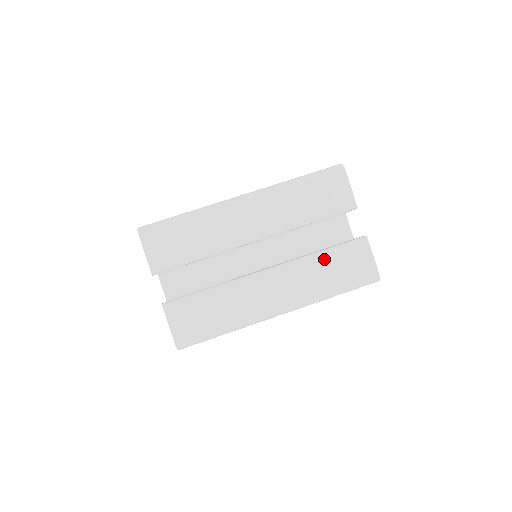
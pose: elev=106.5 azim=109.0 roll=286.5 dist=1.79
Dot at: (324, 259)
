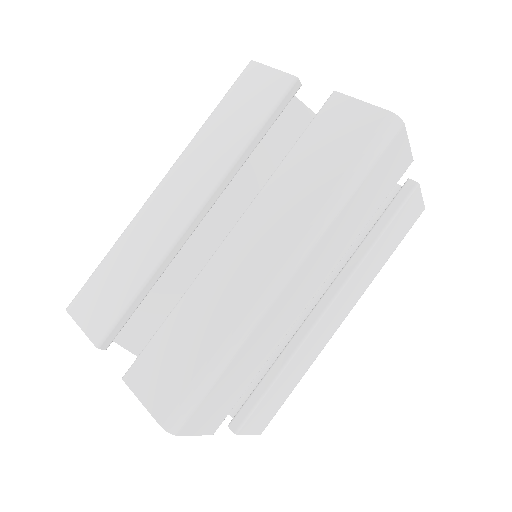
Dot at: (295, 161)
